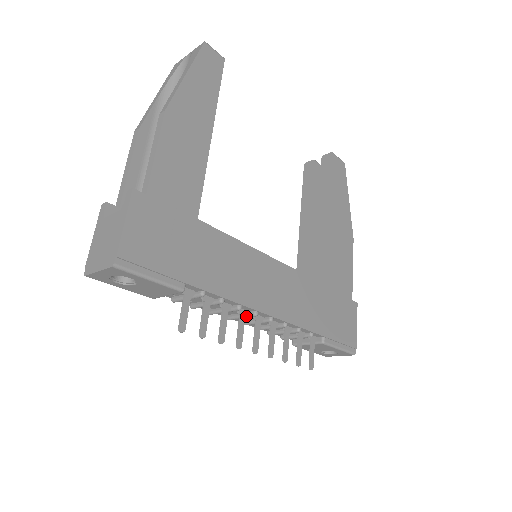
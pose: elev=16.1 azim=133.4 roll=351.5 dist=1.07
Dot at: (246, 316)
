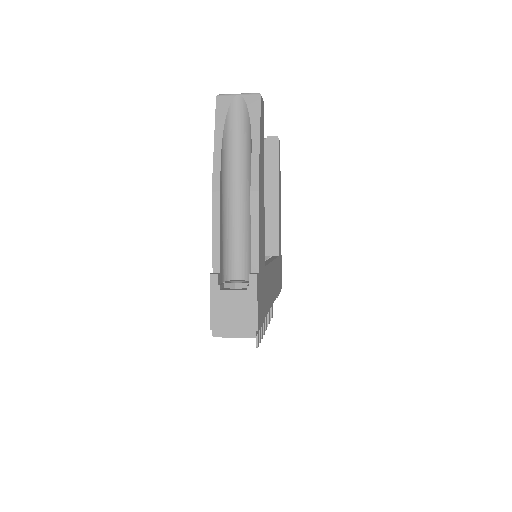
Dot at: occluded
